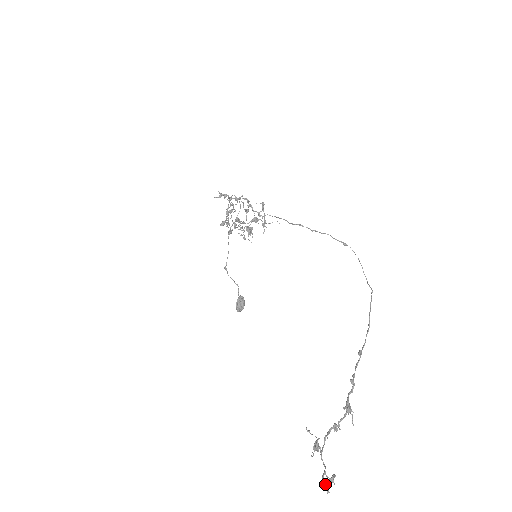
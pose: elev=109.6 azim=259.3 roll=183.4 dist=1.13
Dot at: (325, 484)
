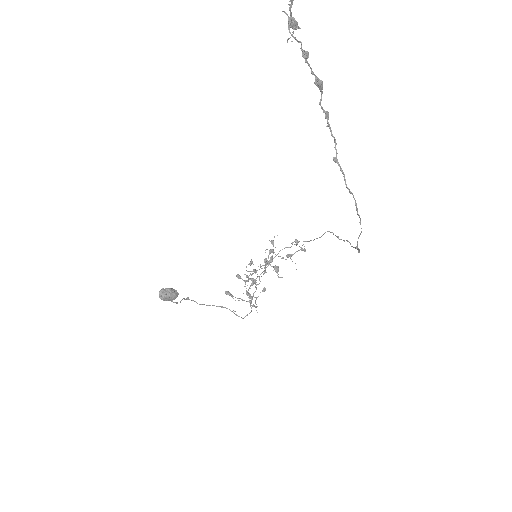
Dot at: out of frame
